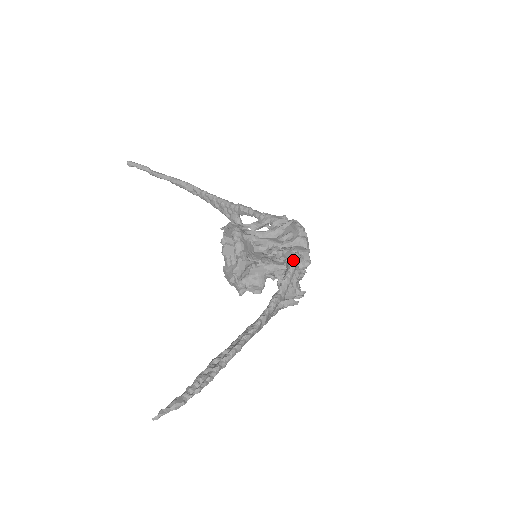
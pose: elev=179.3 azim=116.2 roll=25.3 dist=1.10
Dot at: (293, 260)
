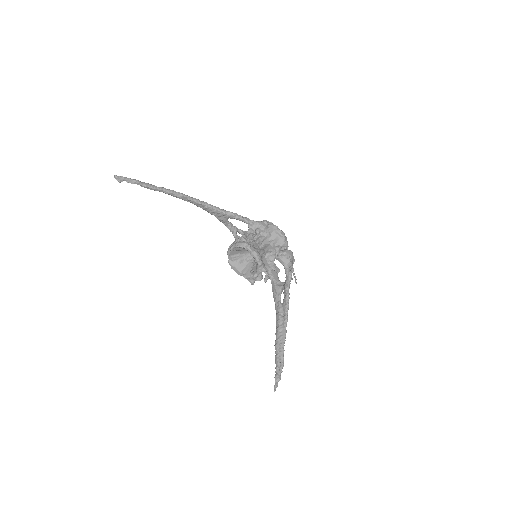
Dot at: (293, 268)
